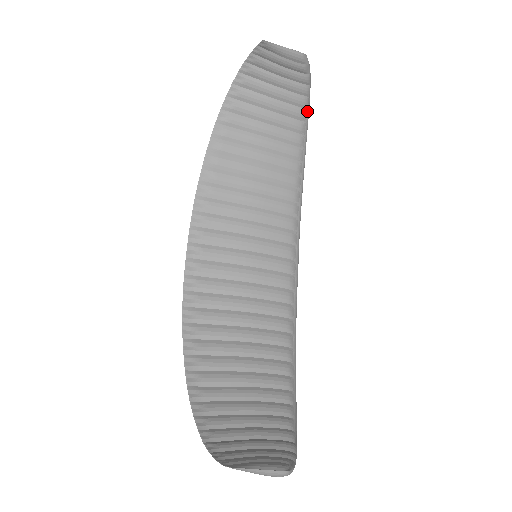
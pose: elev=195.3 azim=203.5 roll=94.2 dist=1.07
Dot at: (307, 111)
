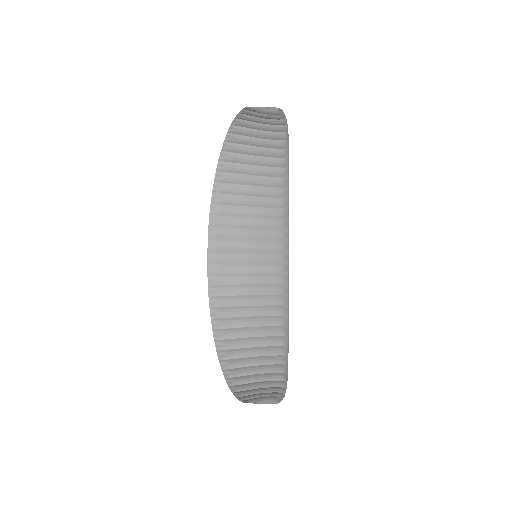
Dot at: (287, 139)
